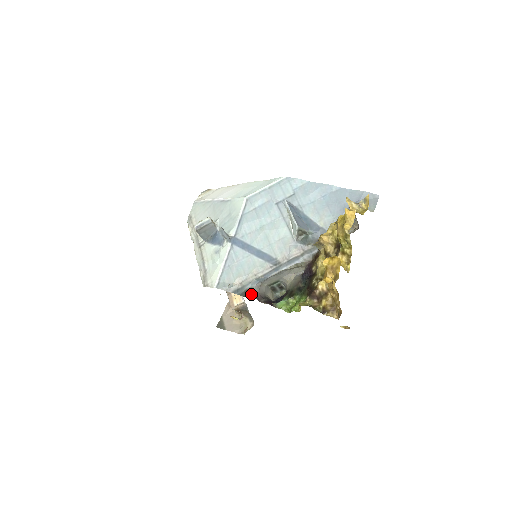
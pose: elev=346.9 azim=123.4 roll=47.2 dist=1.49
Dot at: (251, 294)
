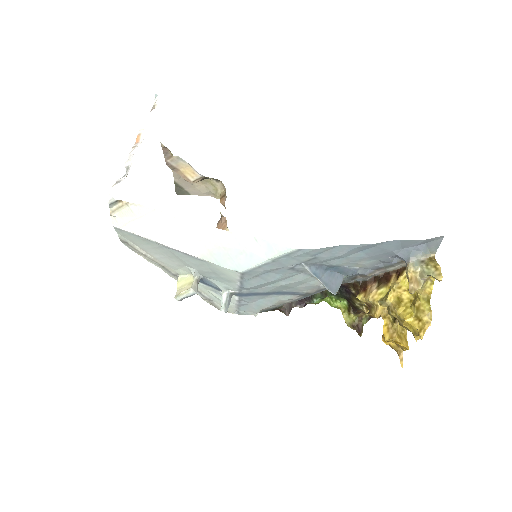
Dot at: (281, 310)
